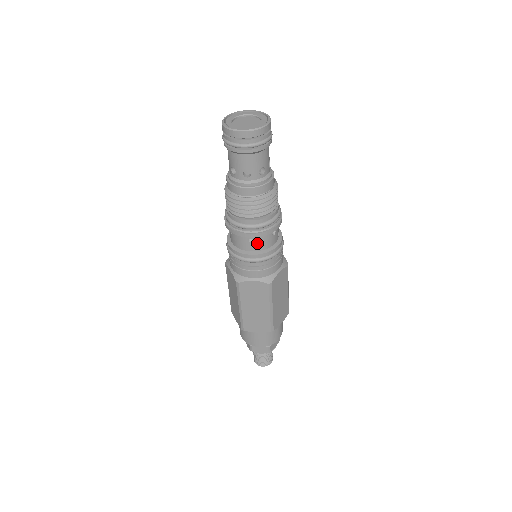
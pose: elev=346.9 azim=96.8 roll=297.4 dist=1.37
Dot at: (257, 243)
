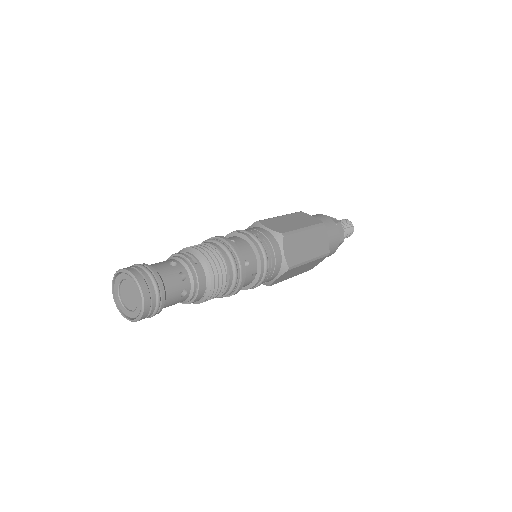
Dot at: occluded
